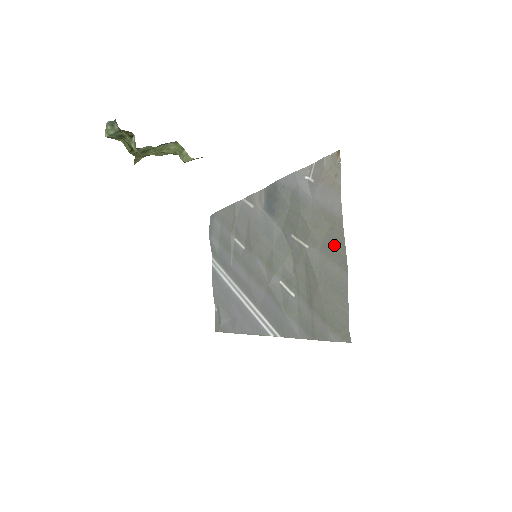
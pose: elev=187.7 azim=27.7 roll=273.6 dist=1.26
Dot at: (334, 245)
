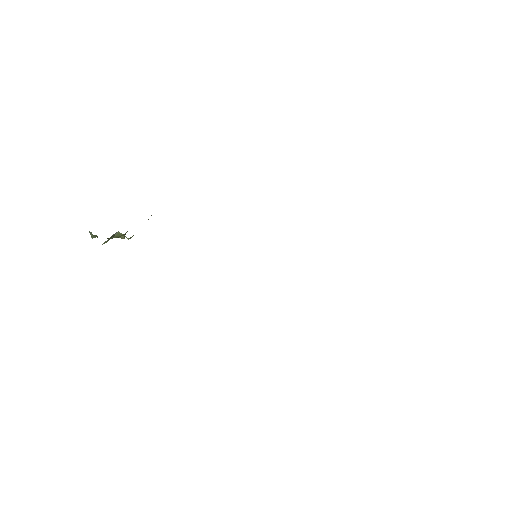
Dot at: occluded
